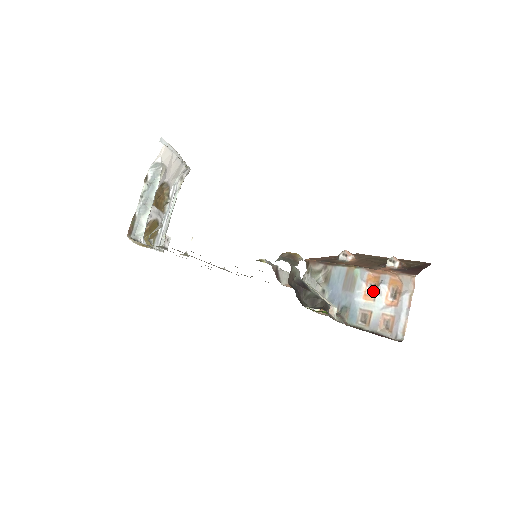
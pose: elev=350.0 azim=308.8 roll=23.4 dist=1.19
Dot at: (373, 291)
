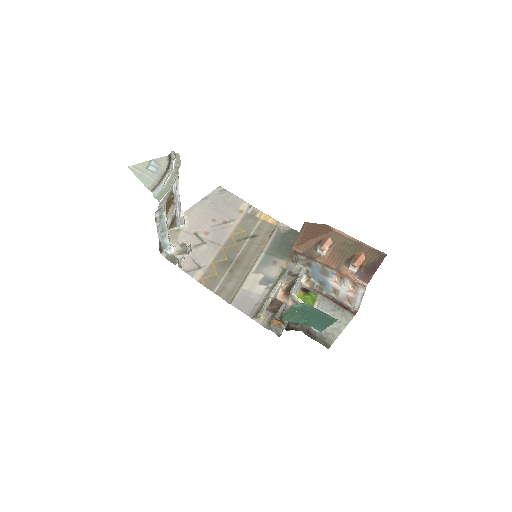
Dot at: (340, 281)
